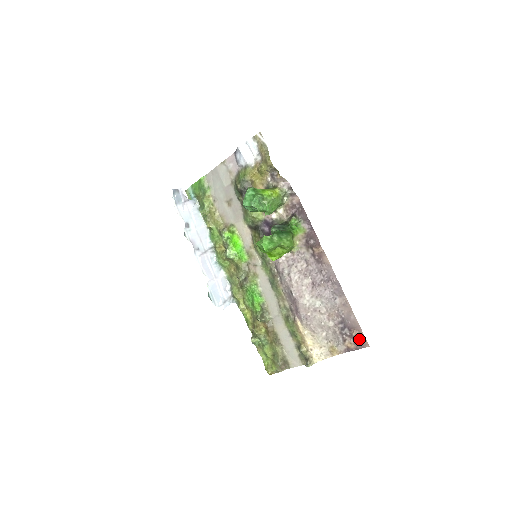
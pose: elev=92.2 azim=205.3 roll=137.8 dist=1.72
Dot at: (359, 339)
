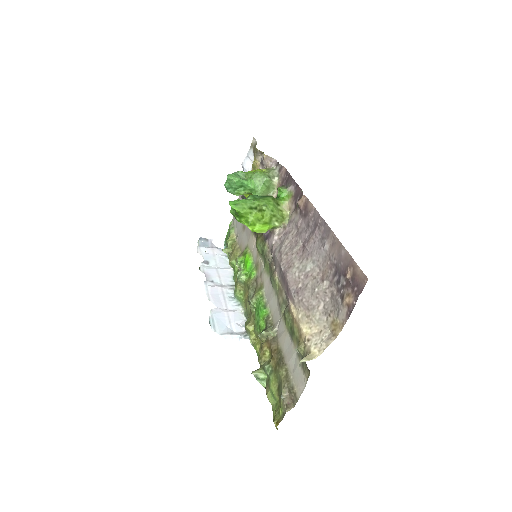
Dot at: (356, 279)
